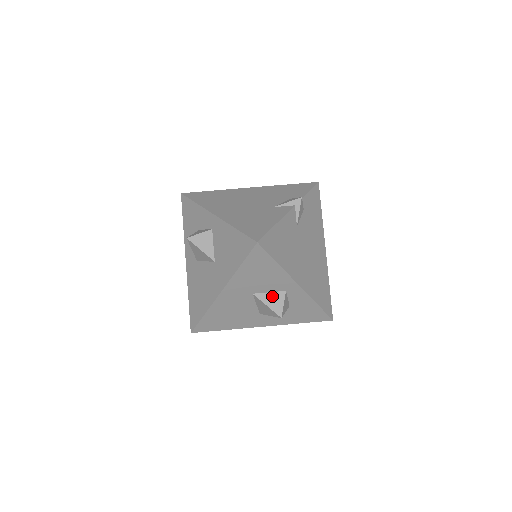
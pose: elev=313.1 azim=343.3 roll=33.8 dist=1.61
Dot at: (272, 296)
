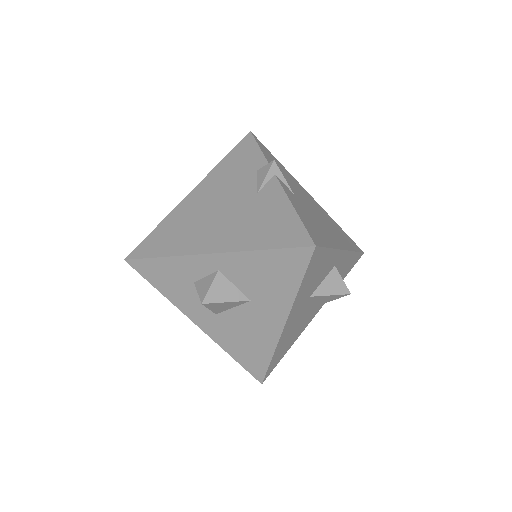
Dot at: (328, 282)
